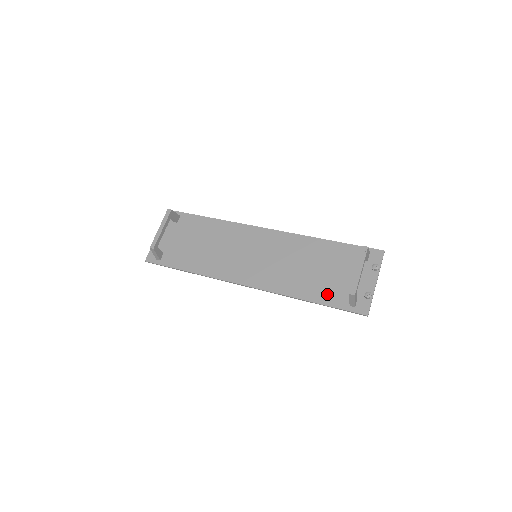
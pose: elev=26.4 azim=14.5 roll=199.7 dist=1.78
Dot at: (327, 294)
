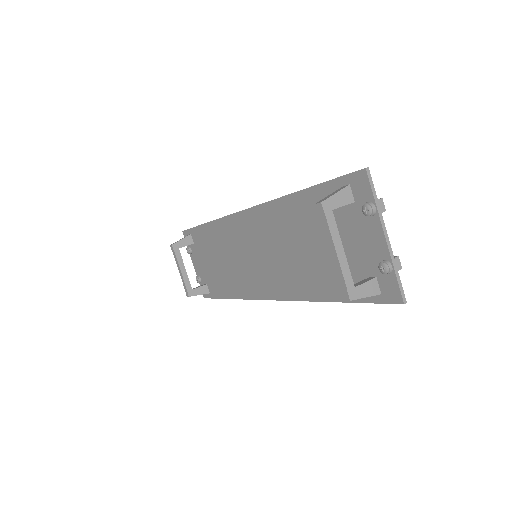
Dot at: occluded
